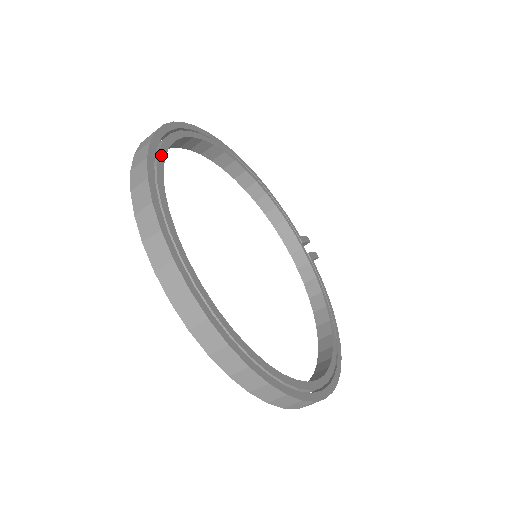
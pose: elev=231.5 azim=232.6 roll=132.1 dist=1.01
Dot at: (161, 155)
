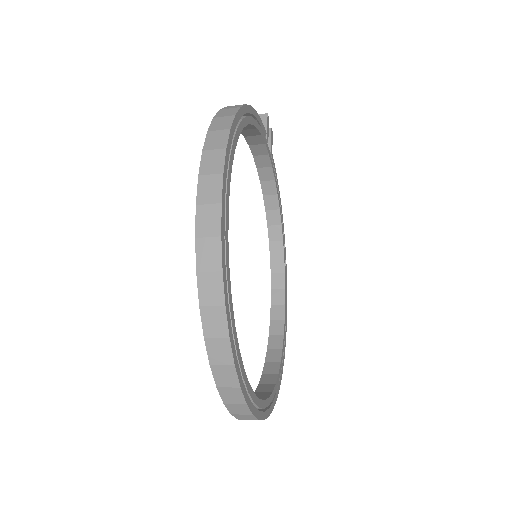
Dot at: (234, 331)
